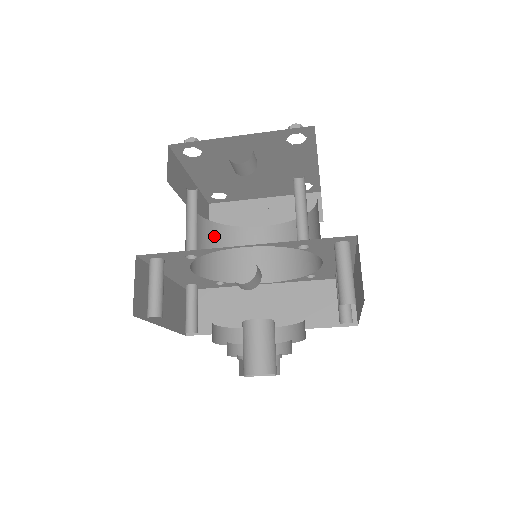
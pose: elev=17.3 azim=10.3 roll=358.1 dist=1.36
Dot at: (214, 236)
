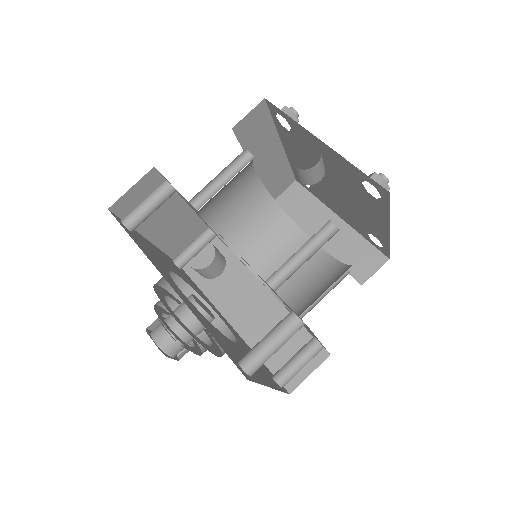
Dot at: (261, 209)
